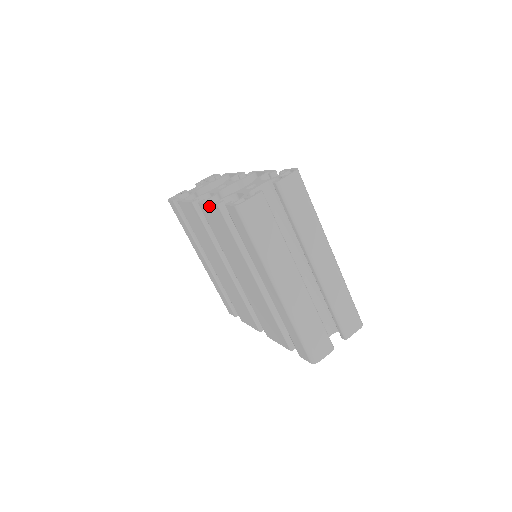
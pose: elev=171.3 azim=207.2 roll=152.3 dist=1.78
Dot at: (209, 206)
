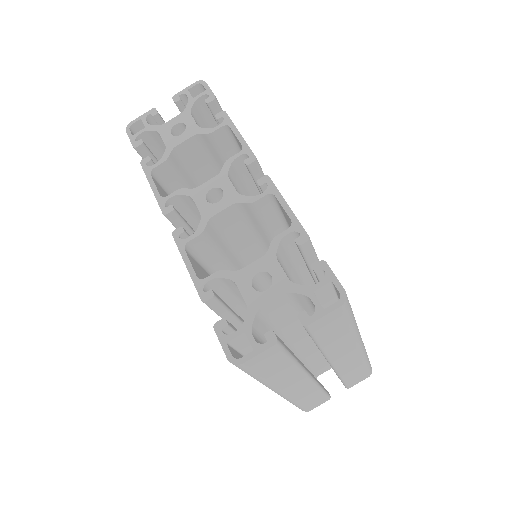
Dot at: (189, 272)
